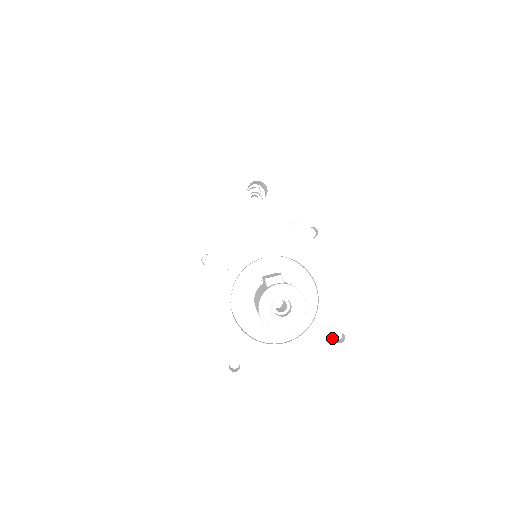
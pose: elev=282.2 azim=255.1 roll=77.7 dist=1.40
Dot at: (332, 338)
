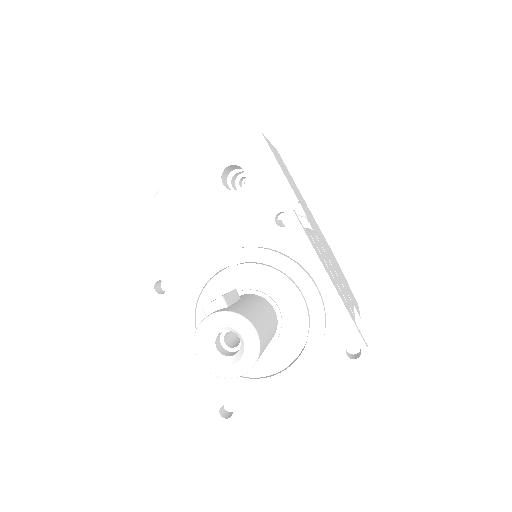
Dot at: (343, 354)
